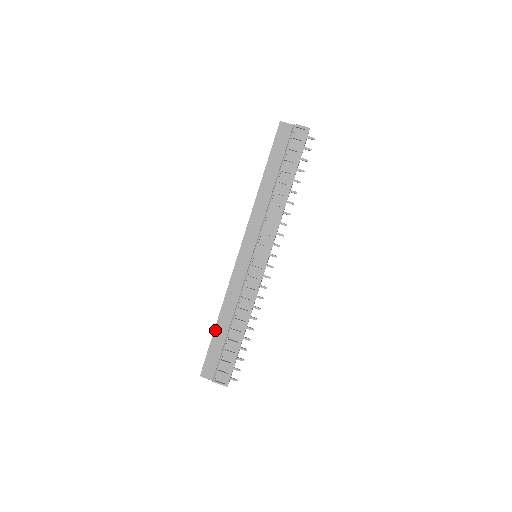
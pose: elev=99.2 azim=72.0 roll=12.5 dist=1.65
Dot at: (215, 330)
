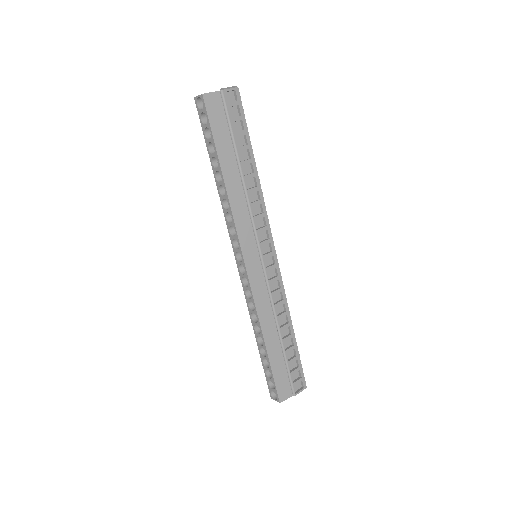
Dot at: (268, 354)
